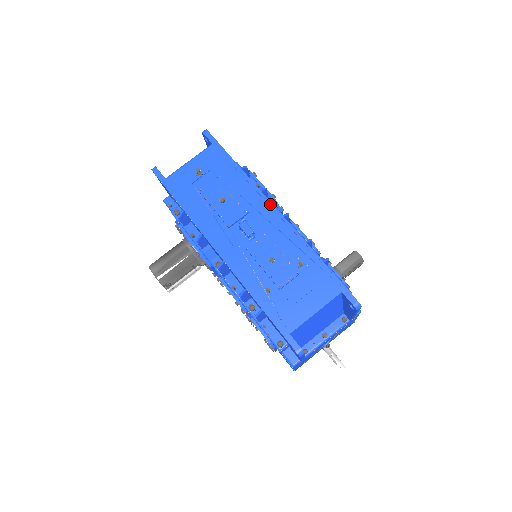
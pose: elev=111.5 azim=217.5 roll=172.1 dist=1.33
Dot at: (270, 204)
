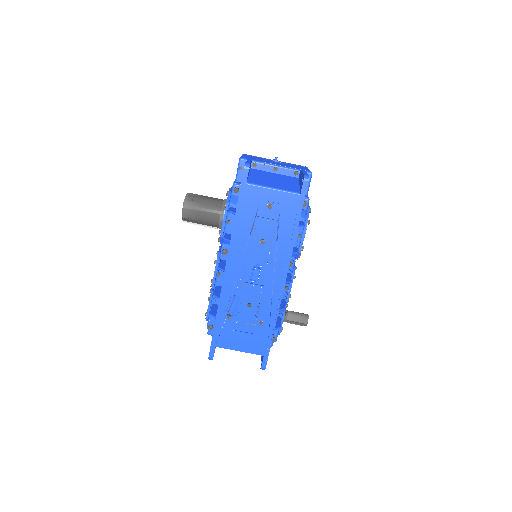
Dot at: (286, 273)
